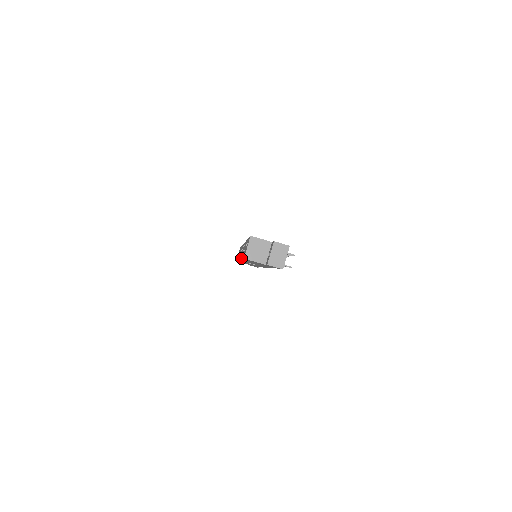
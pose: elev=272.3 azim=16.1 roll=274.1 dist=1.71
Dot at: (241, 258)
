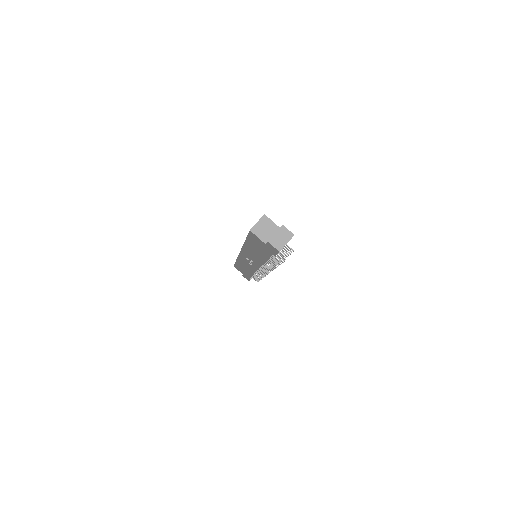
Dot at: occluded
